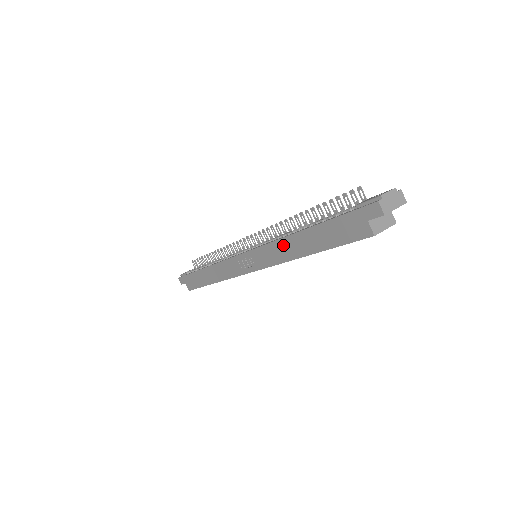
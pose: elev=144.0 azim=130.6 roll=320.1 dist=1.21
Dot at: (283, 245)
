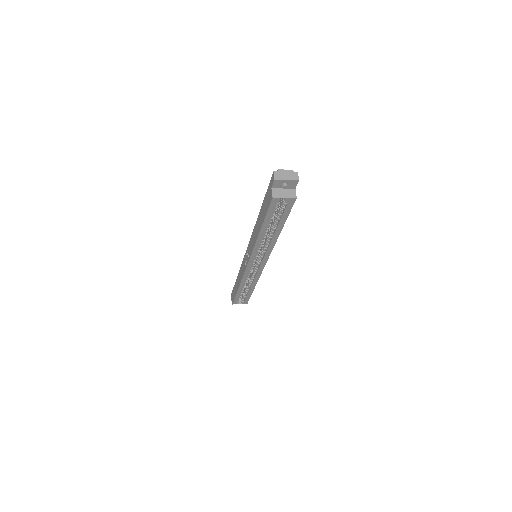
Dot at: (255, 231)
